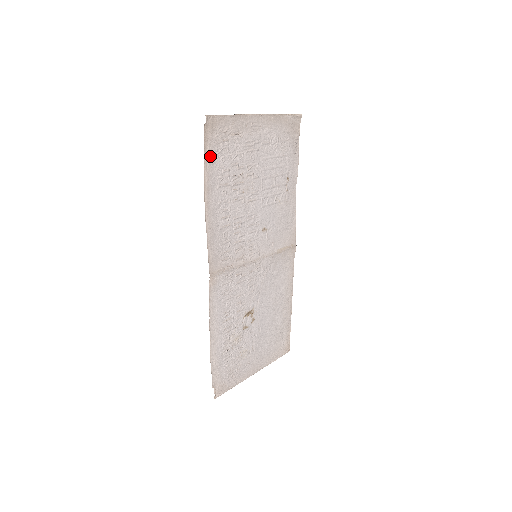
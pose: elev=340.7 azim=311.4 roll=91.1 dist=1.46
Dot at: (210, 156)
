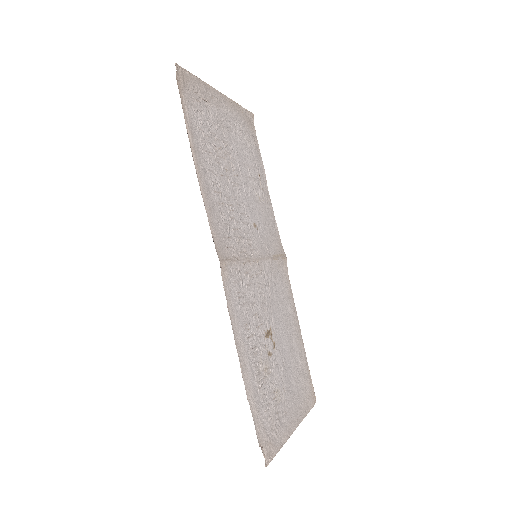
Dot at: (188, 111)
